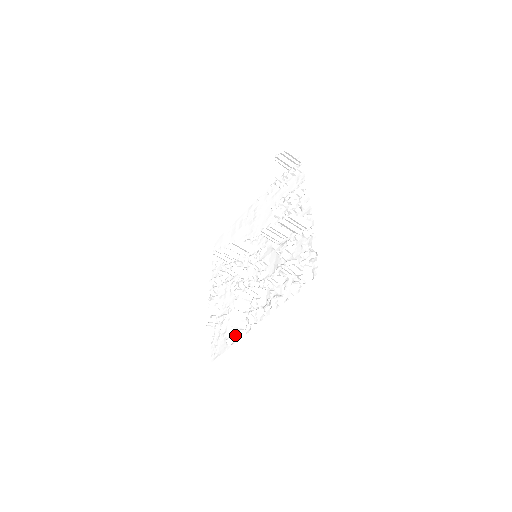
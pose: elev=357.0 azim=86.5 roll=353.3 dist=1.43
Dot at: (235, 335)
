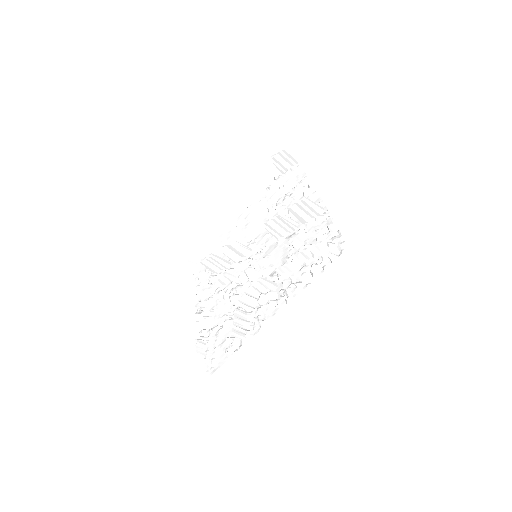
Dot at: (241, 337)
